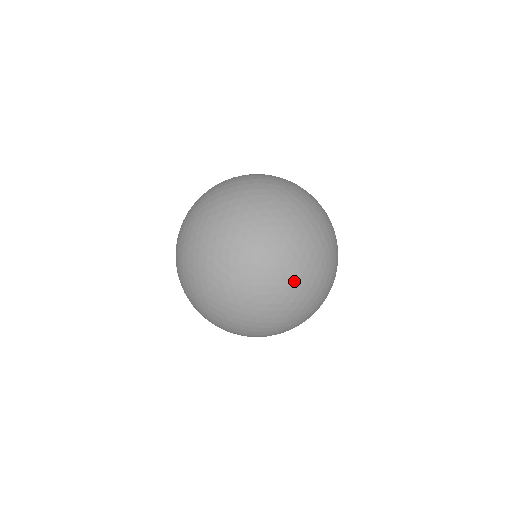
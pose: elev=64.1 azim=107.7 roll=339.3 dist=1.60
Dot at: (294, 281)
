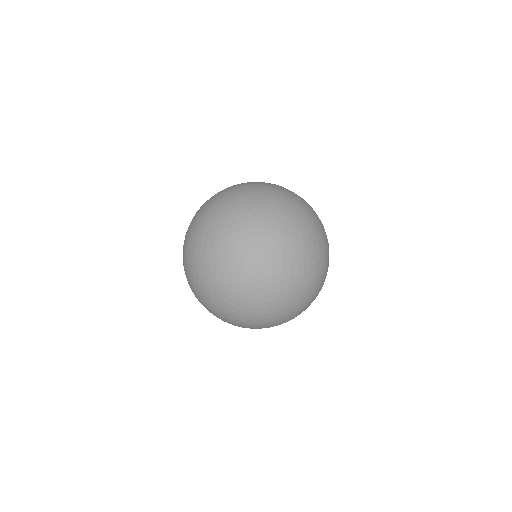
Dot at: (222, 261)
